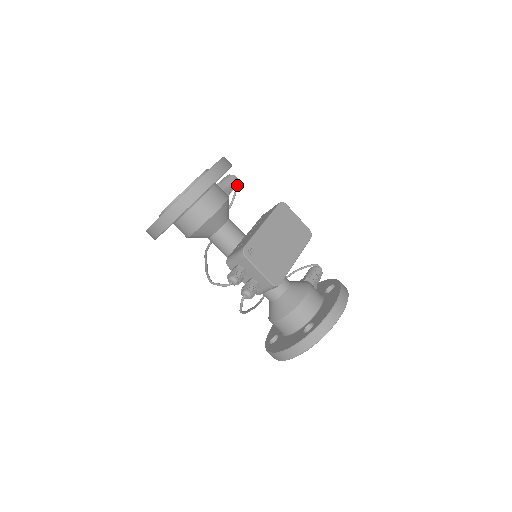
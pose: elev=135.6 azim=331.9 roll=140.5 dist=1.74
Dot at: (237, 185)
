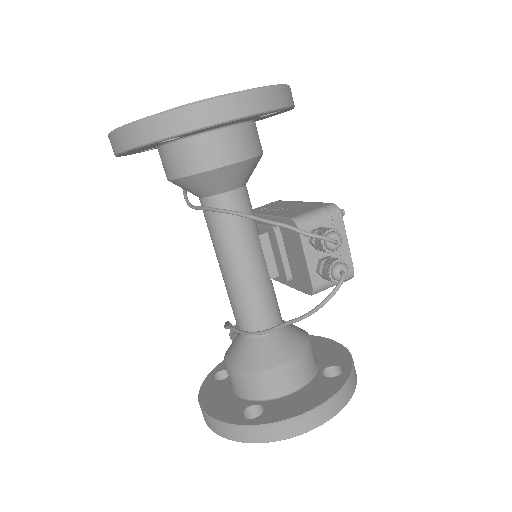
Dot at: occluded
